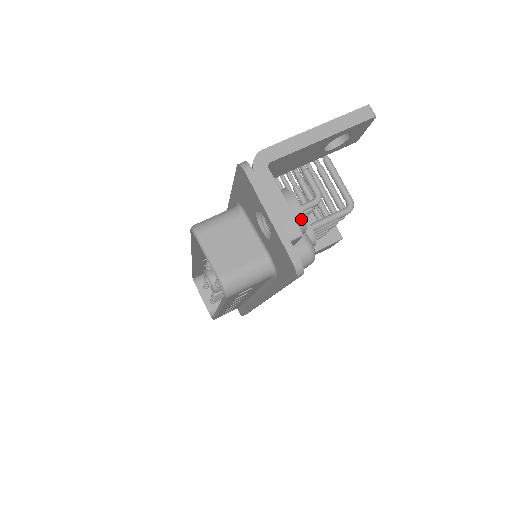
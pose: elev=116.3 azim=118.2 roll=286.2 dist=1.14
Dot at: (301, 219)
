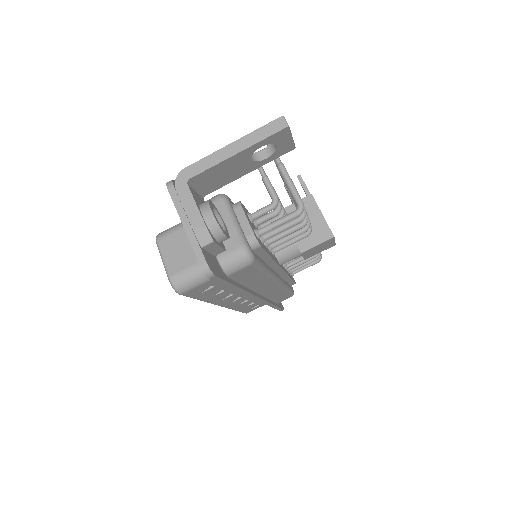
Dot at: (215, 227)
